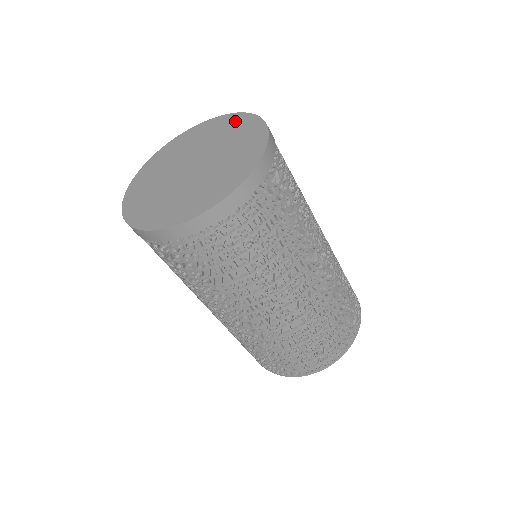
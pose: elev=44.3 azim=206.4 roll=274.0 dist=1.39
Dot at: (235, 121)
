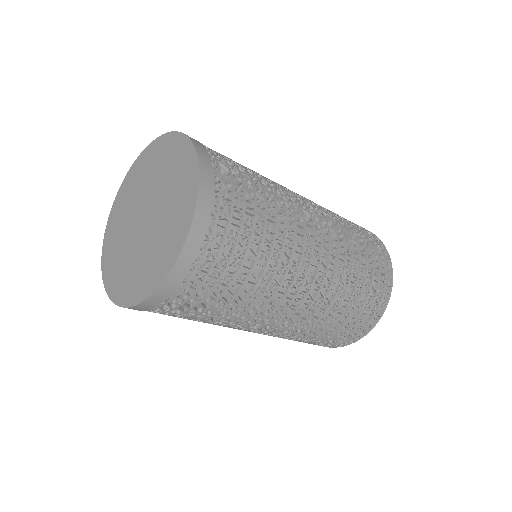
Dot at: (151, 153)
